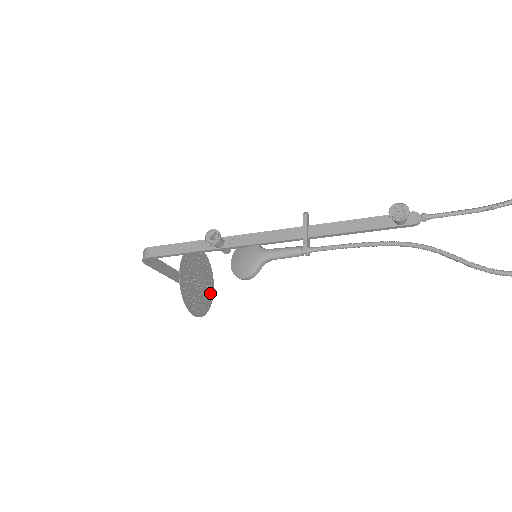
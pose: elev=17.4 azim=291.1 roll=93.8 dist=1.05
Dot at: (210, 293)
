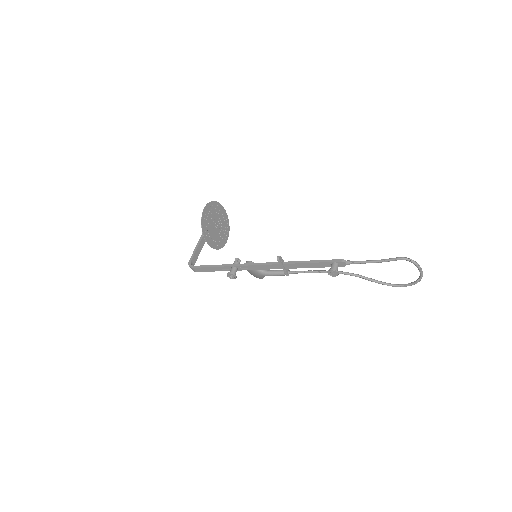
Dot at: (224, 214)
